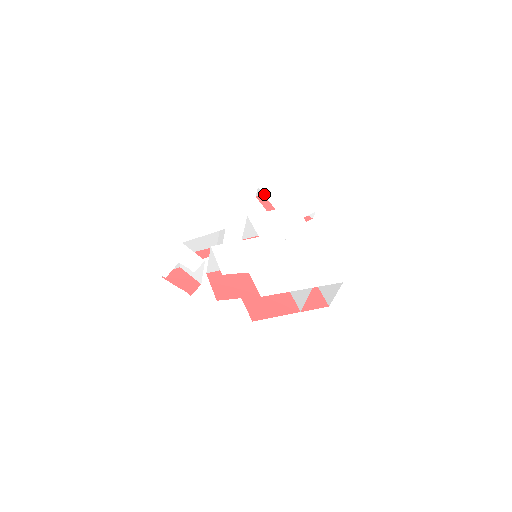
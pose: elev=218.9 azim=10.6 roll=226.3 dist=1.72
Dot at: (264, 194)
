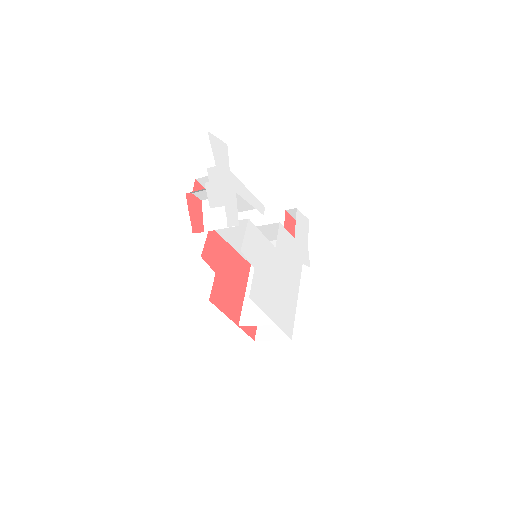
Dot at: (297, 218)
